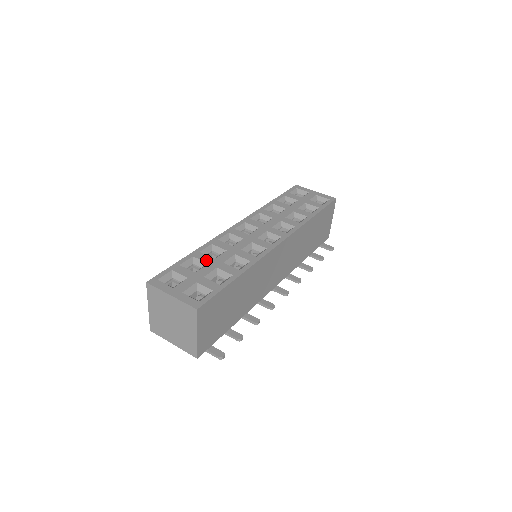
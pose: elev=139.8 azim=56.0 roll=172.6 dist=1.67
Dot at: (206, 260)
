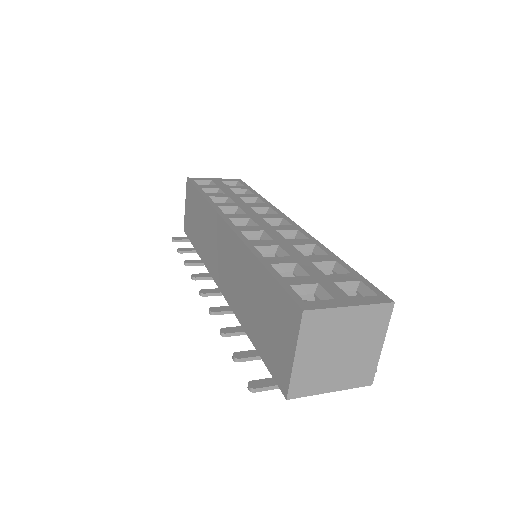
Dot at: (288, 261)
